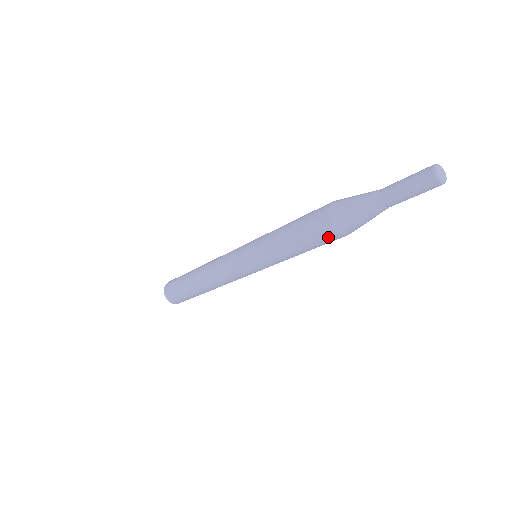
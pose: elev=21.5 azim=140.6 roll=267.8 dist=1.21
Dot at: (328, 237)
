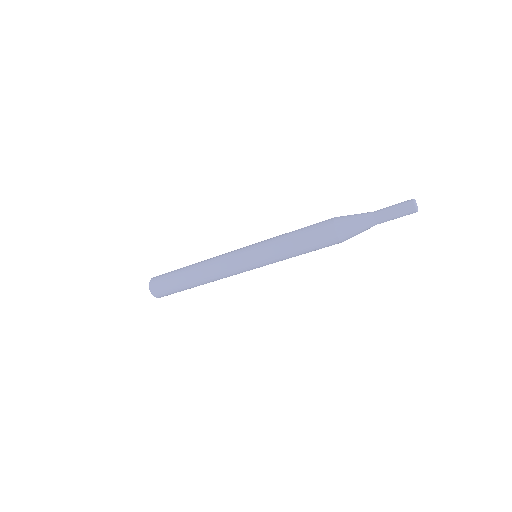
Dot at: (325, 229)
